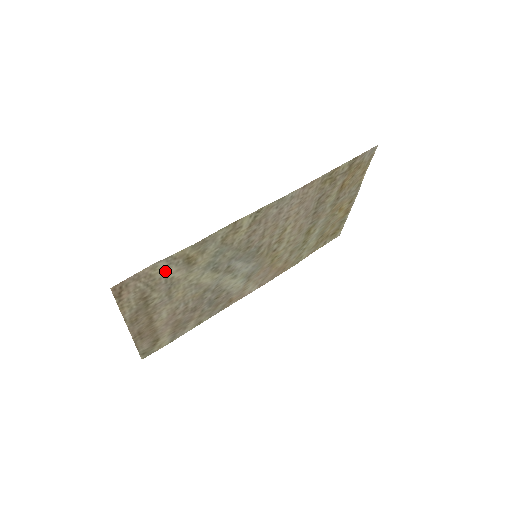
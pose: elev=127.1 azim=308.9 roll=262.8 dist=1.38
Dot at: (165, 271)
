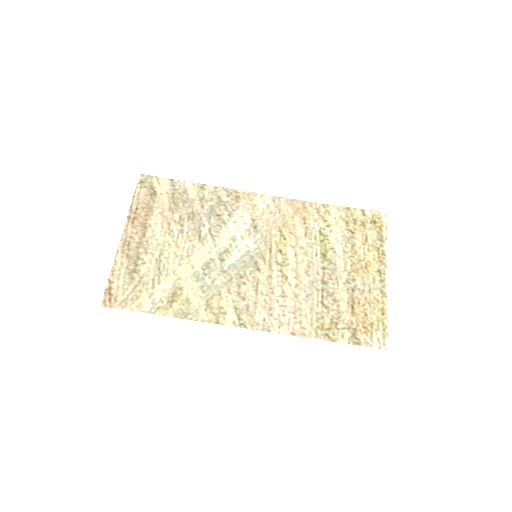
Dot at: (151, 296)
